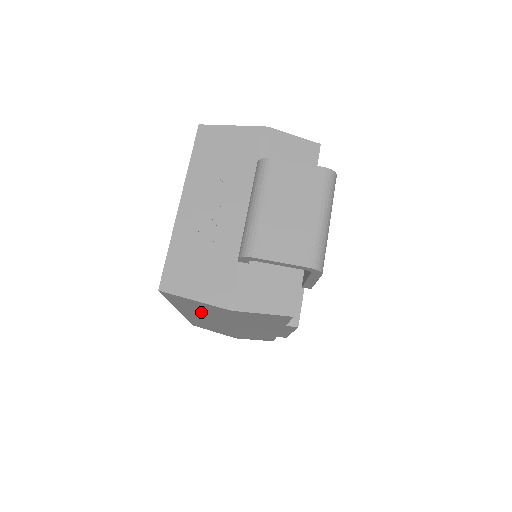
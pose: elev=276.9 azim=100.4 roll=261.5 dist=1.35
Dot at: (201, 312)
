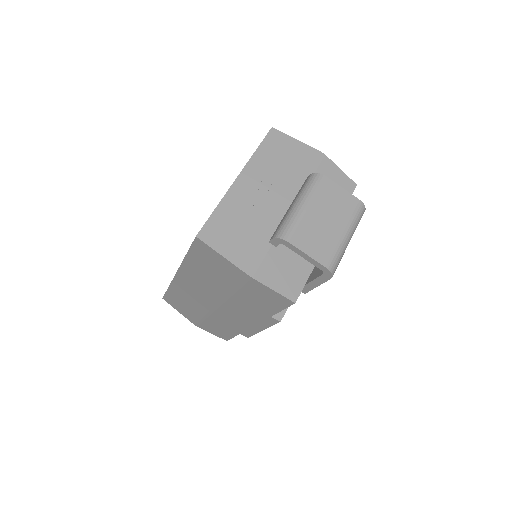
Dot at: (206, 276)
